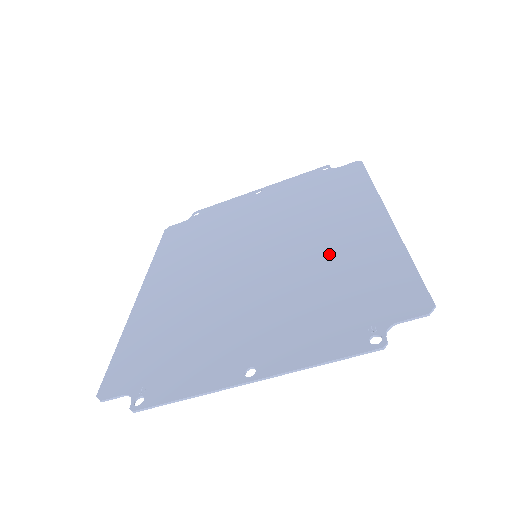
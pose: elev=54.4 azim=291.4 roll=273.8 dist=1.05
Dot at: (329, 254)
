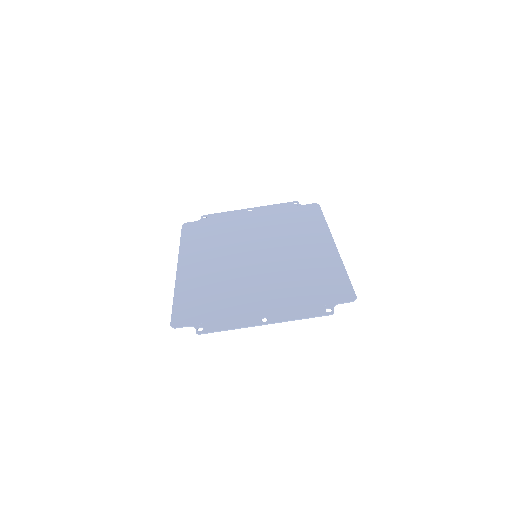
Dot at: (302, 262)
